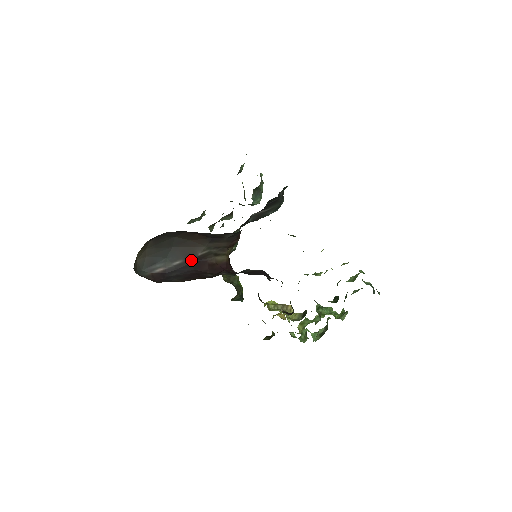
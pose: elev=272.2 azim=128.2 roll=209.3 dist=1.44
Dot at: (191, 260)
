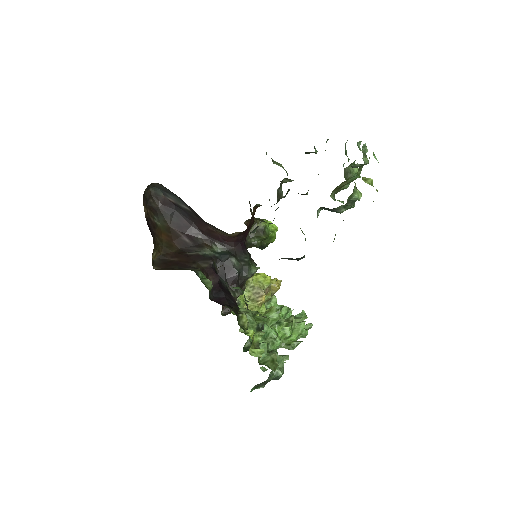
Dot at: (196, 215)
